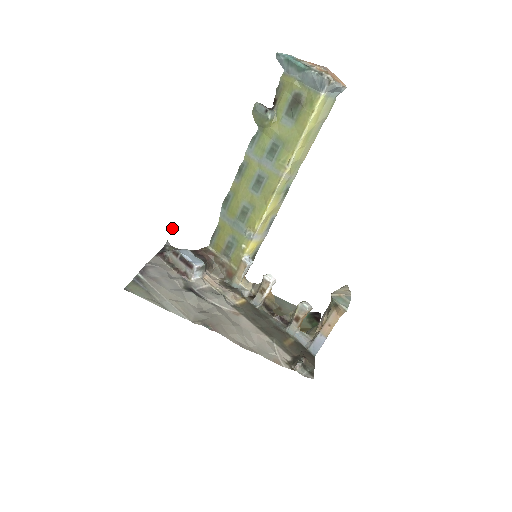
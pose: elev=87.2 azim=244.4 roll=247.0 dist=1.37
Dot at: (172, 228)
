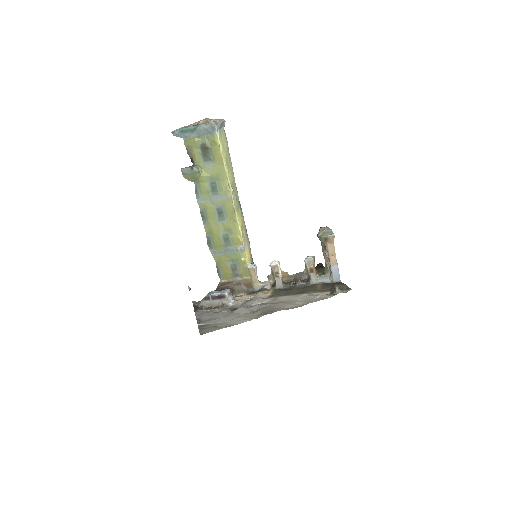
Dot at: (189, 289)
